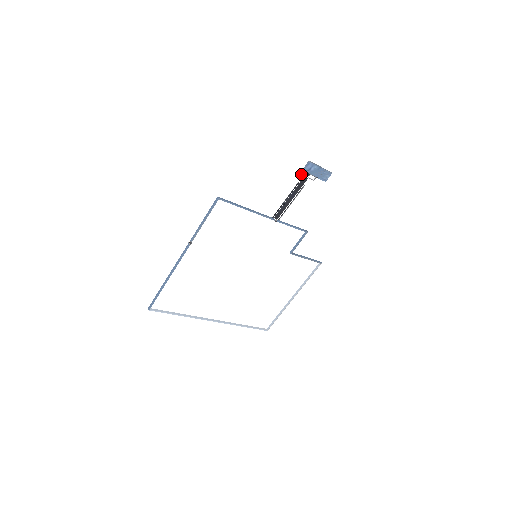
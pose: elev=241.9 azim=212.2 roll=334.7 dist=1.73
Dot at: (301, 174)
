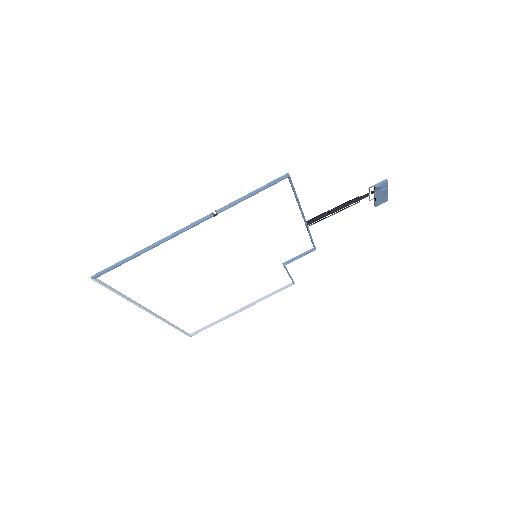
Dot at: (369, 189)
